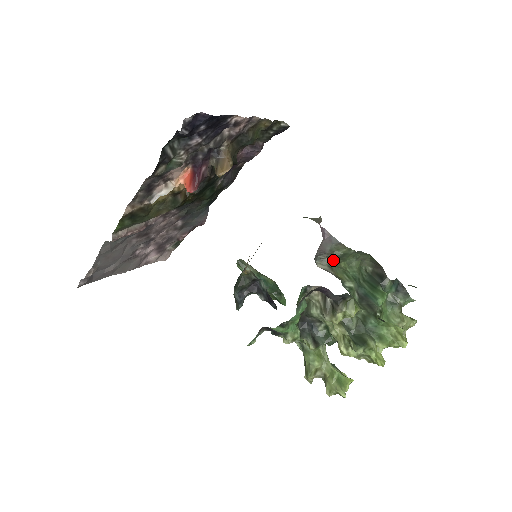
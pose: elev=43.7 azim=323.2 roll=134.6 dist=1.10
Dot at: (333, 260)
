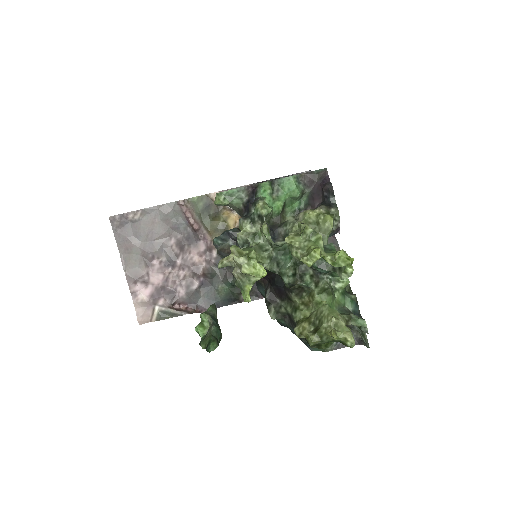
Dot at: occluded
